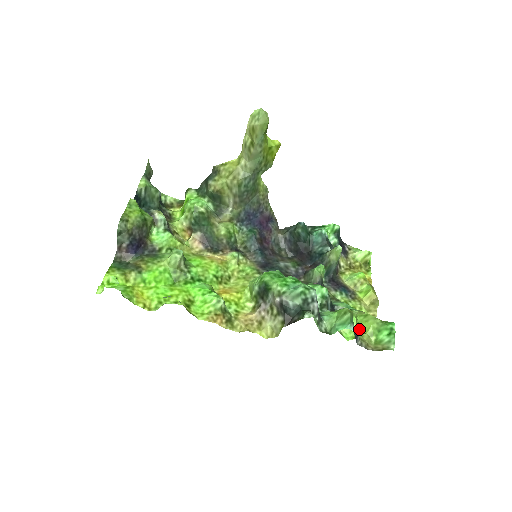
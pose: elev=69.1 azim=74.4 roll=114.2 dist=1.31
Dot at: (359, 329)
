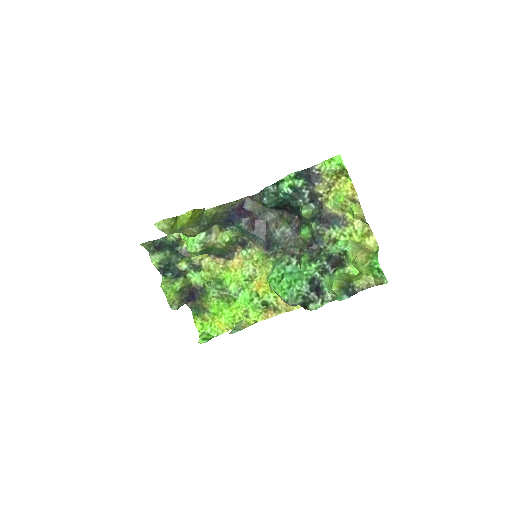
Dot at: occluded
